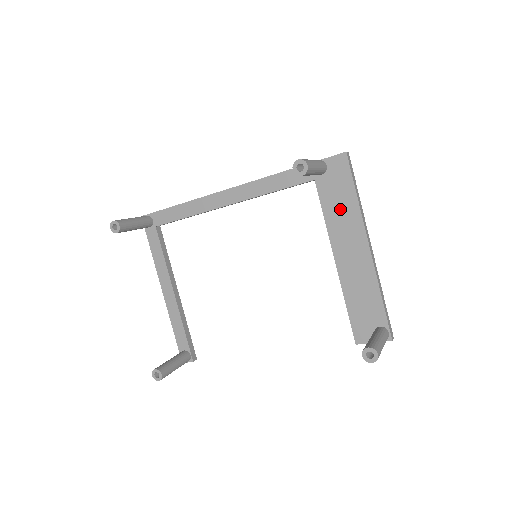
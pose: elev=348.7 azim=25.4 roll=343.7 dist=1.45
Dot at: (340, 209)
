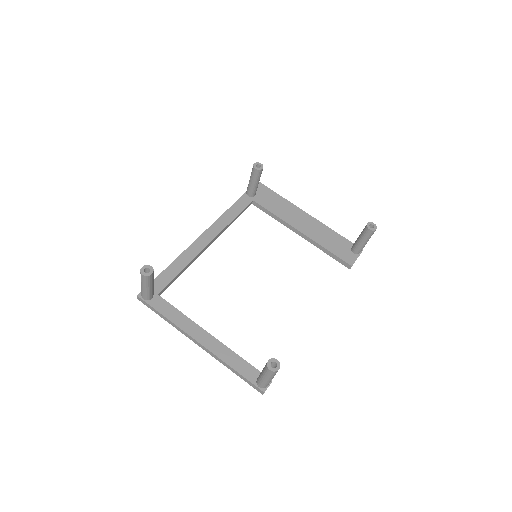
Dot at: (279, 206)
